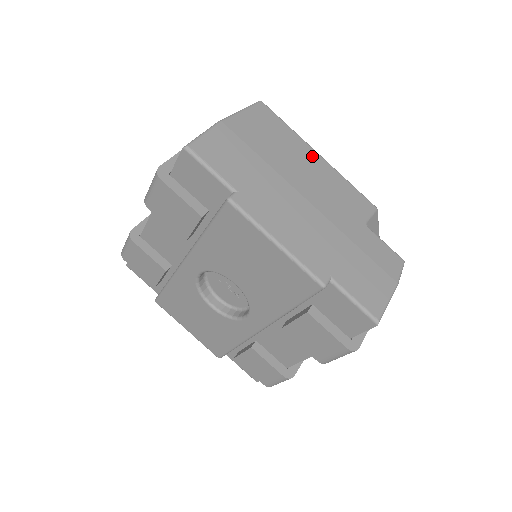
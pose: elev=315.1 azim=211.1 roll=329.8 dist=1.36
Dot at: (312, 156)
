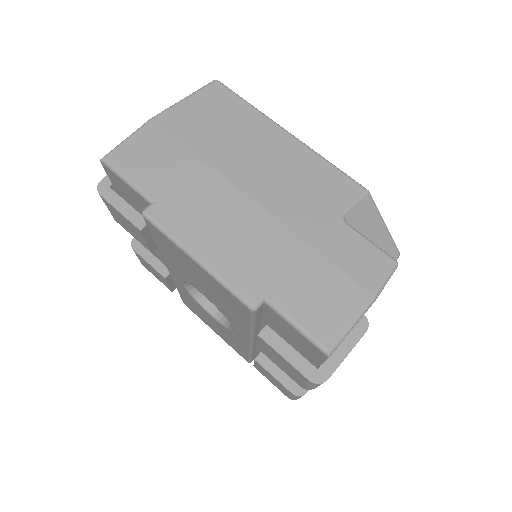
Dot at: (275, 136)
